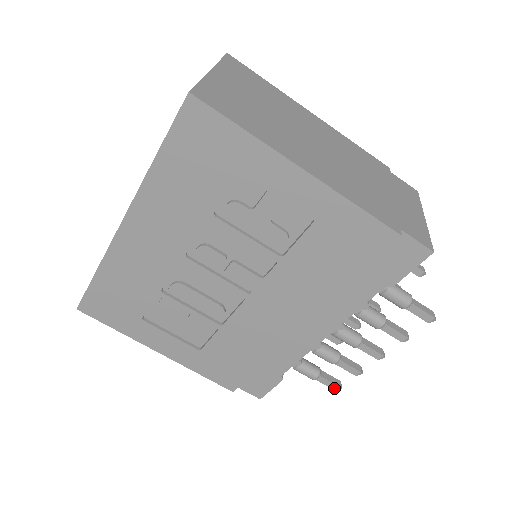
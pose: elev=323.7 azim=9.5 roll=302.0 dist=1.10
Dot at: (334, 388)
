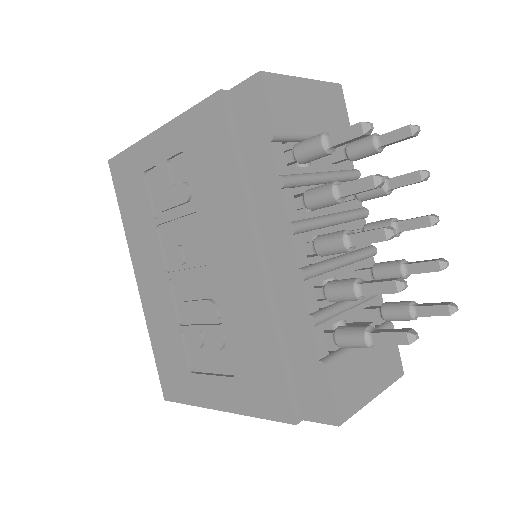
Dot at: (402, 341)
